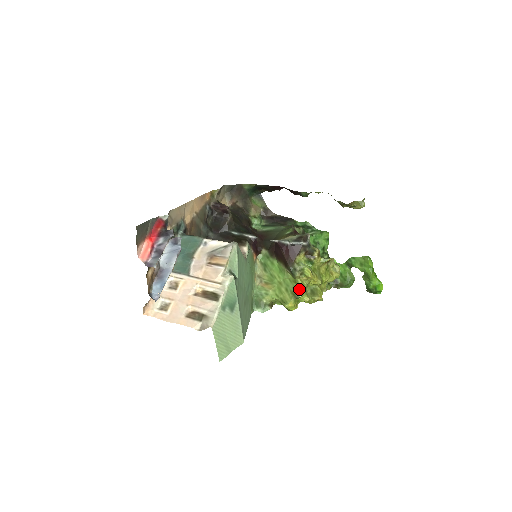
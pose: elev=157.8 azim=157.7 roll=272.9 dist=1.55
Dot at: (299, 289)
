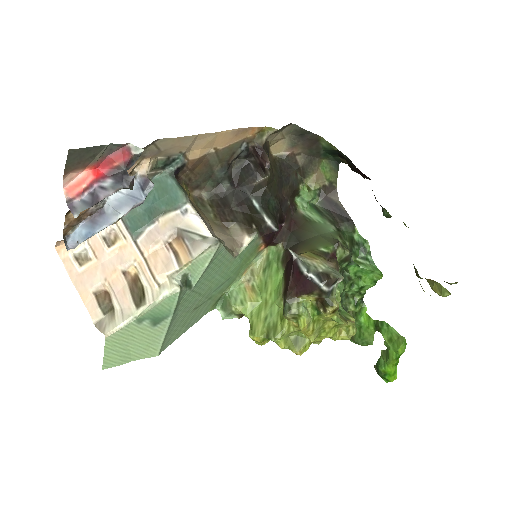
Dot at: (278, 331)
